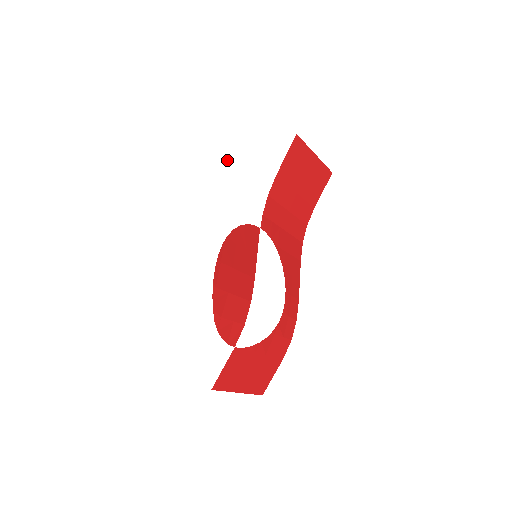
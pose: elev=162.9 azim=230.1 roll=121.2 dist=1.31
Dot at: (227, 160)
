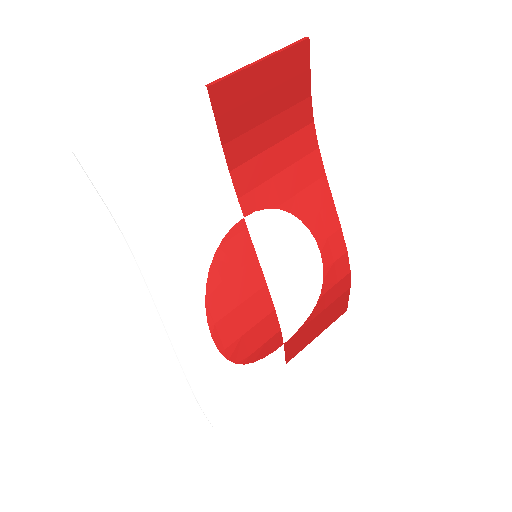
Dot at: (144, 219)
